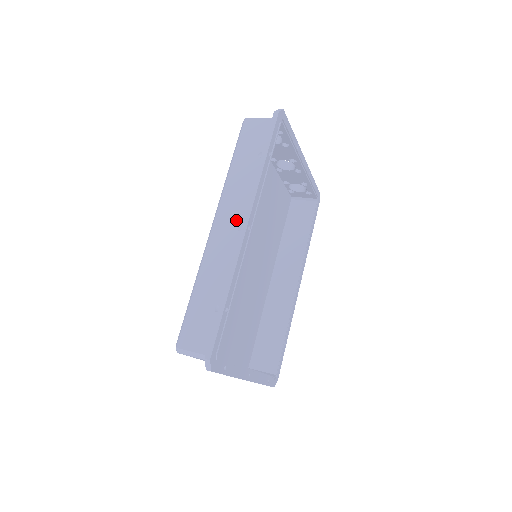
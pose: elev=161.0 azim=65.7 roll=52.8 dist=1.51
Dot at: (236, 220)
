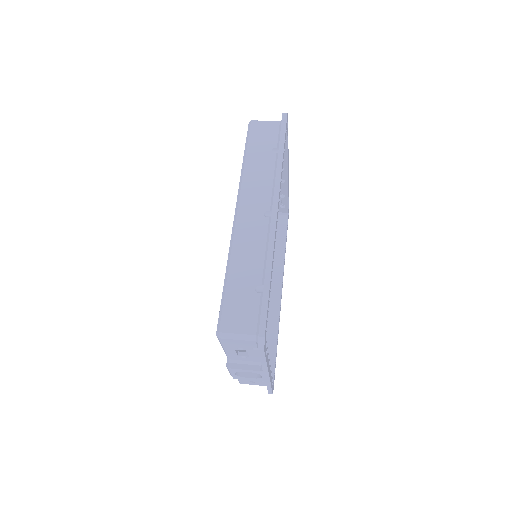
Dot at: (261, 207)
